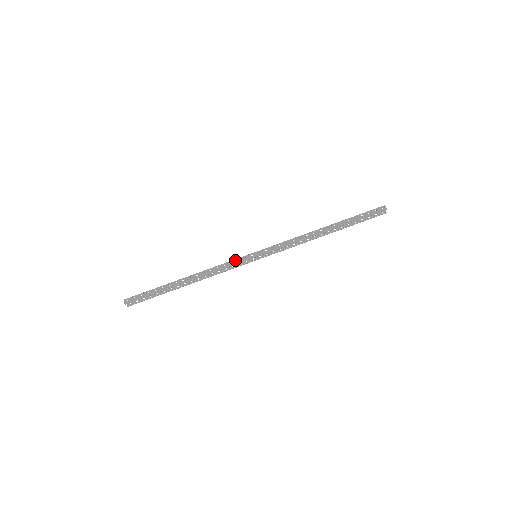
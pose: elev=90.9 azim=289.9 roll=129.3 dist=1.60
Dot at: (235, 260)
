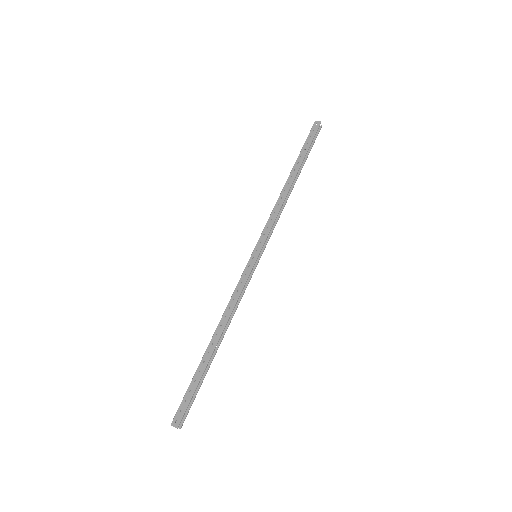
Dot at: (242, 277)
